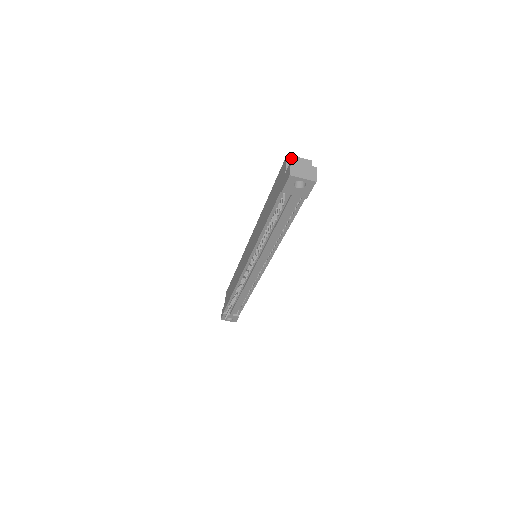
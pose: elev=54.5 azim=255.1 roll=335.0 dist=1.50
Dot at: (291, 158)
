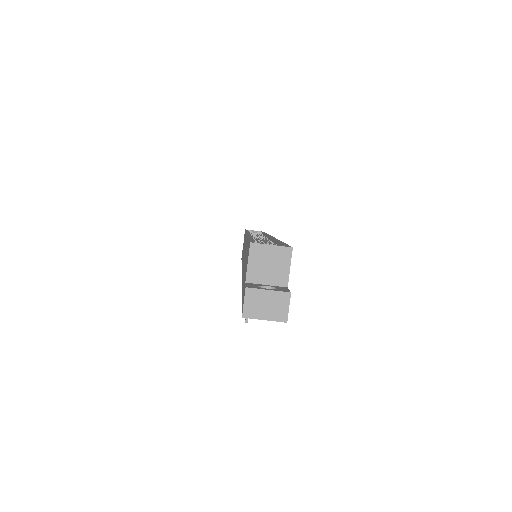
Dot at: (256, 249)
